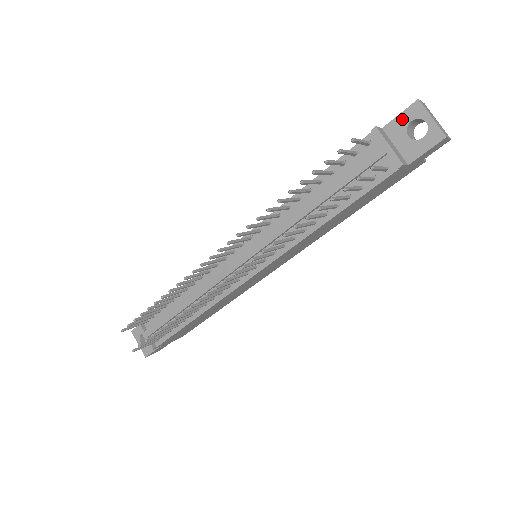
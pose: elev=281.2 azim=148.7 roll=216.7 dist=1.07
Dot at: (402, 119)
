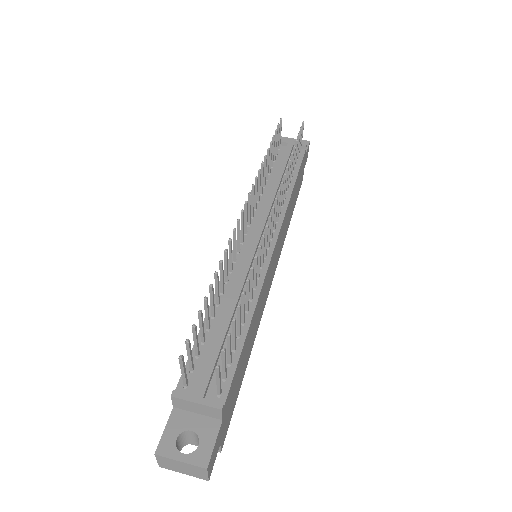
Dot at: occluded
